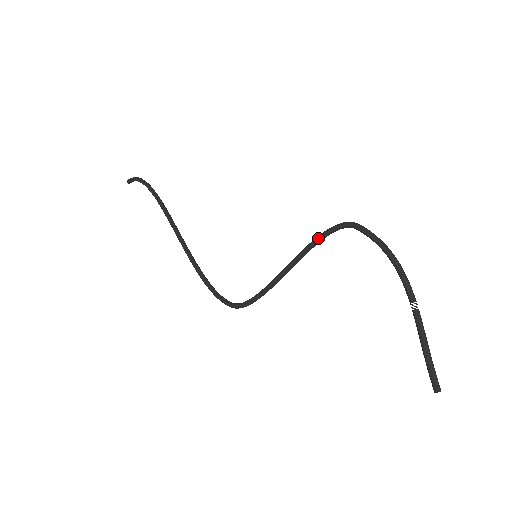
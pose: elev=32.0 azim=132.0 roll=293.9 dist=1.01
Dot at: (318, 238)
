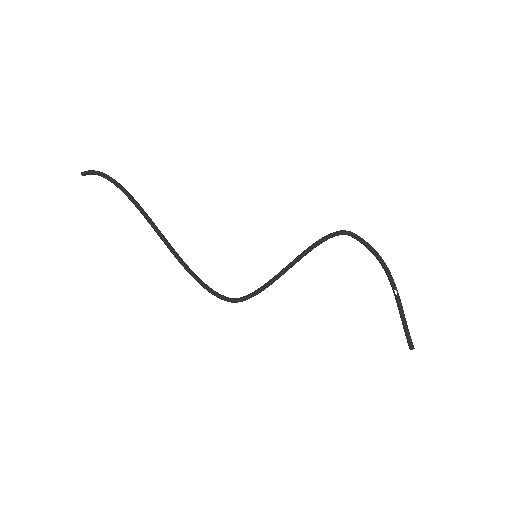
Dot at: (319, 242)
